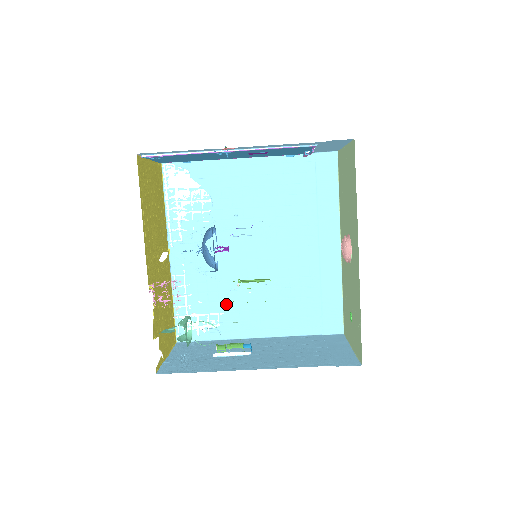
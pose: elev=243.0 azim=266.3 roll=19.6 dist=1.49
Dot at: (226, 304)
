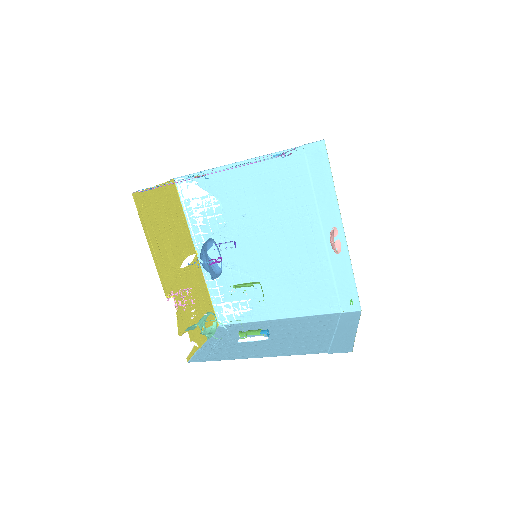
Dot at: (251, 292)
